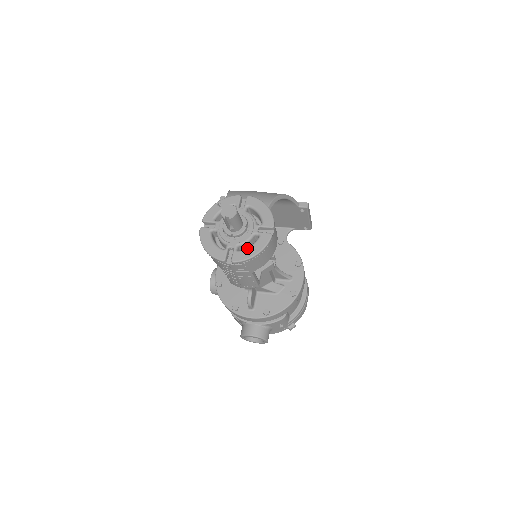
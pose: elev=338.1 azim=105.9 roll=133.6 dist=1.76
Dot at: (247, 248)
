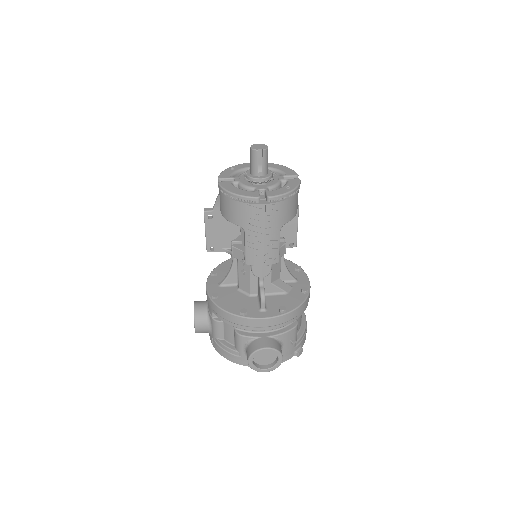
Dot at: (280, 188)
